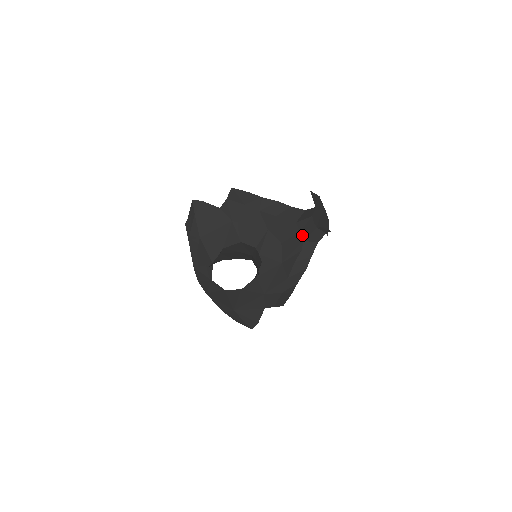
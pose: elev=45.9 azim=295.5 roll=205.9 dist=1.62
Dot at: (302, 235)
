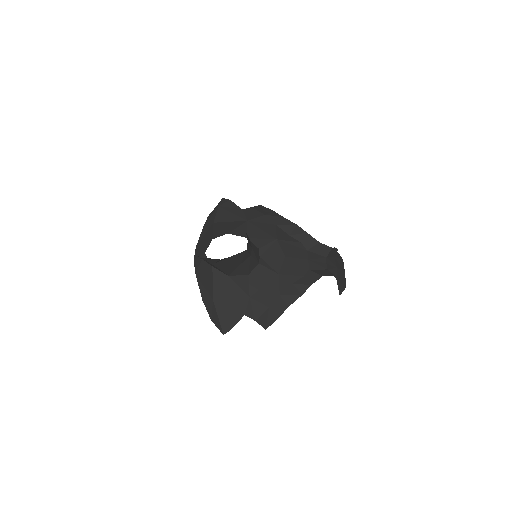
Dot at: (309, 264)
